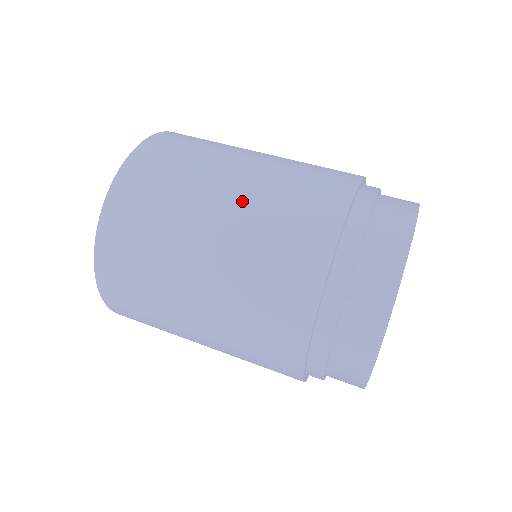
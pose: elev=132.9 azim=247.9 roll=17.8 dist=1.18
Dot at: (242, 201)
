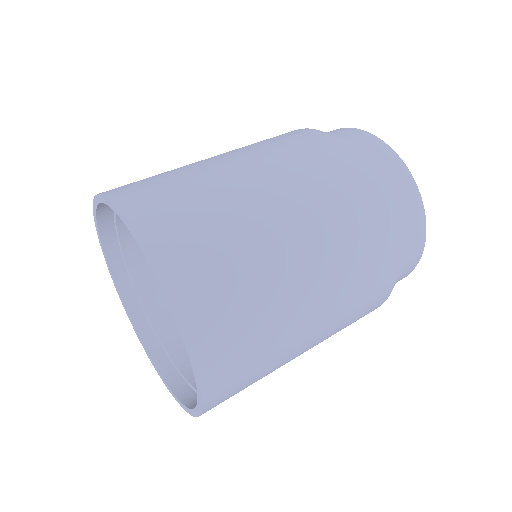
Dot at: (298, 211)
